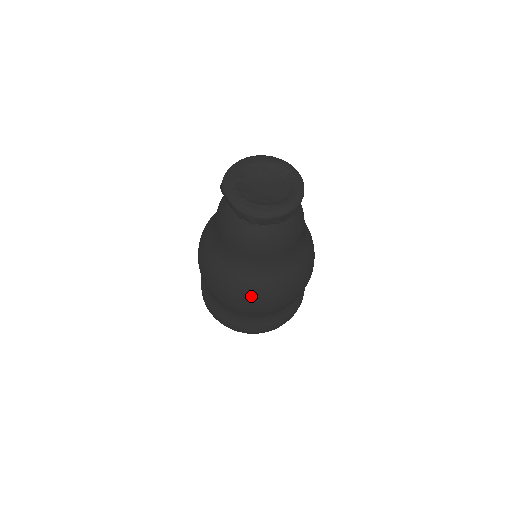
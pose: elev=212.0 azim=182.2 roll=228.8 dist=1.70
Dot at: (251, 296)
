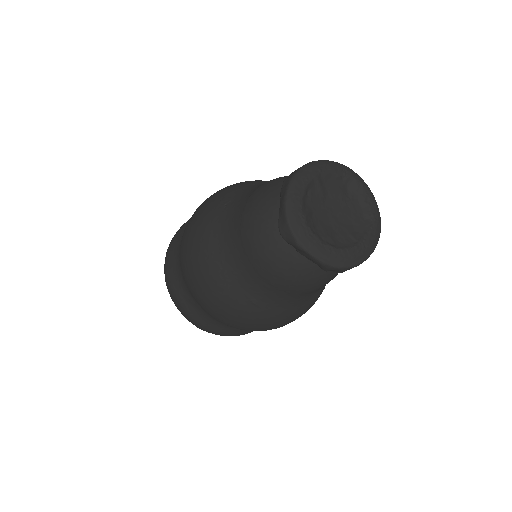
Dot at: (294, 319)
